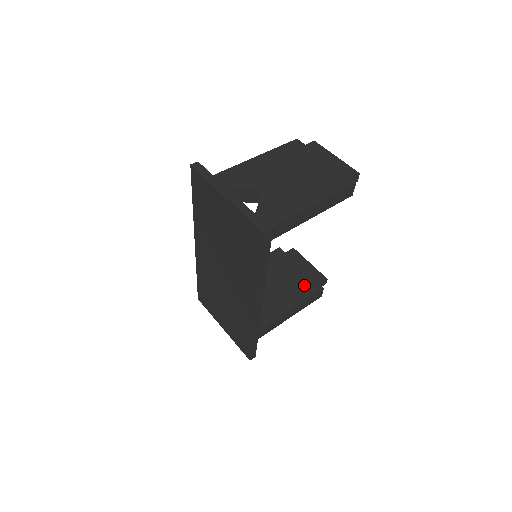
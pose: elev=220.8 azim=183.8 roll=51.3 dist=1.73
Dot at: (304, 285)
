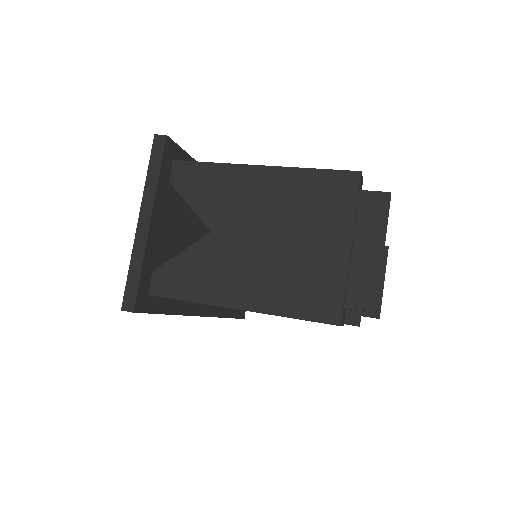
Dot at: occluded
